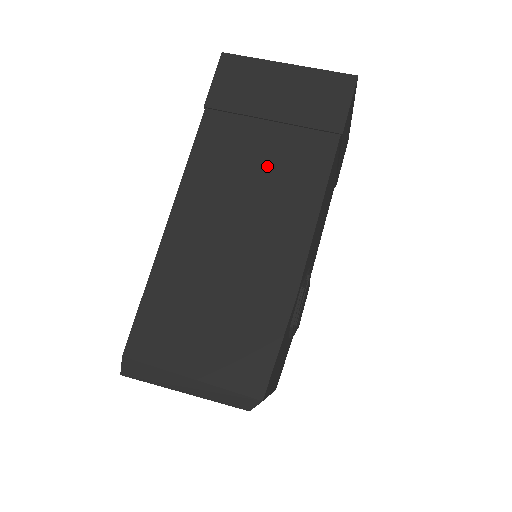
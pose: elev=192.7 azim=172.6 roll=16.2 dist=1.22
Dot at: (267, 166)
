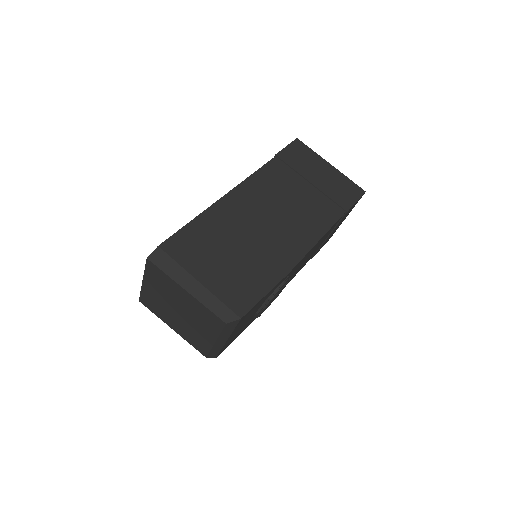
Dot at: (299, 202)
